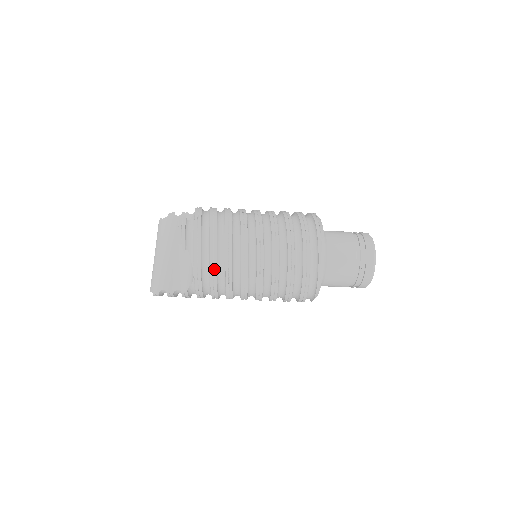
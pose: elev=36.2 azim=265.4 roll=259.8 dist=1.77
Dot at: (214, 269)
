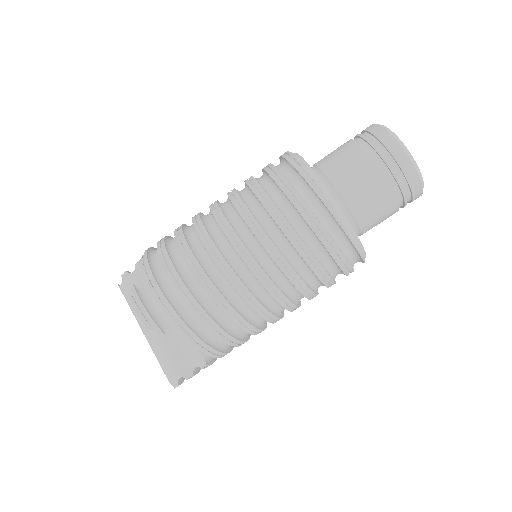
Dot at: (215, 327)
